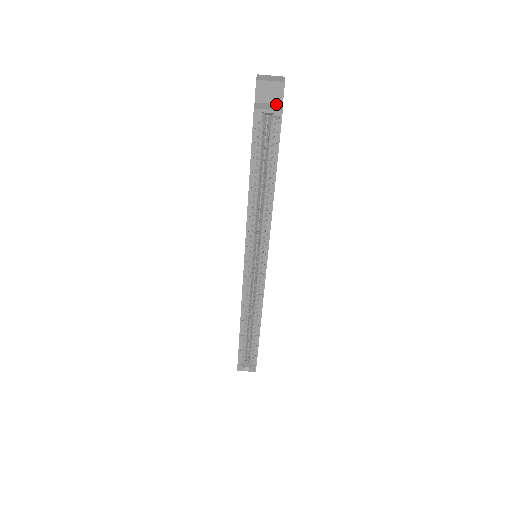
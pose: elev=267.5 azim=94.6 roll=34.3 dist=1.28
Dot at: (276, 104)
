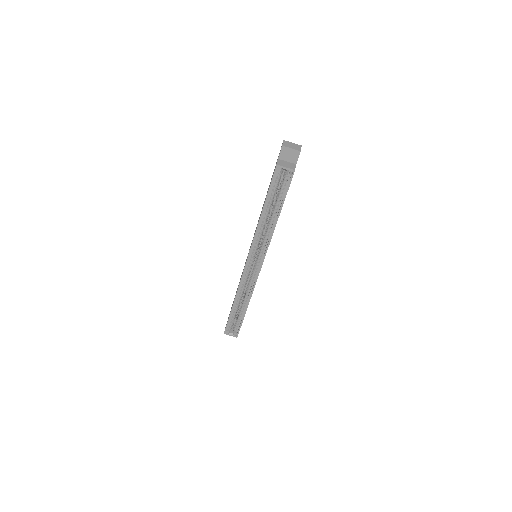
Dot at: (292, 163)
